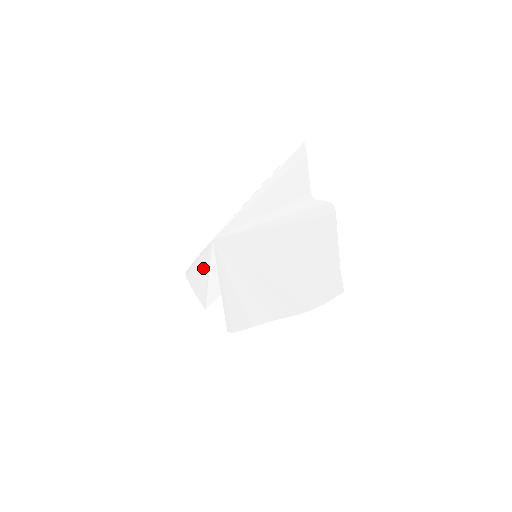
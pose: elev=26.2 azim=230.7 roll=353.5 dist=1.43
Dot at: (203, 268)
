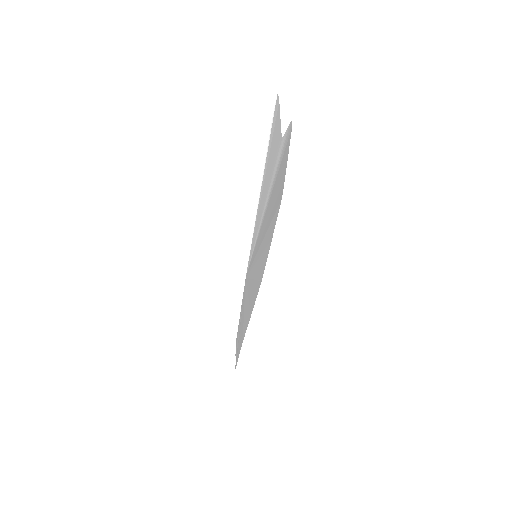
Dot at: (240, 317)
